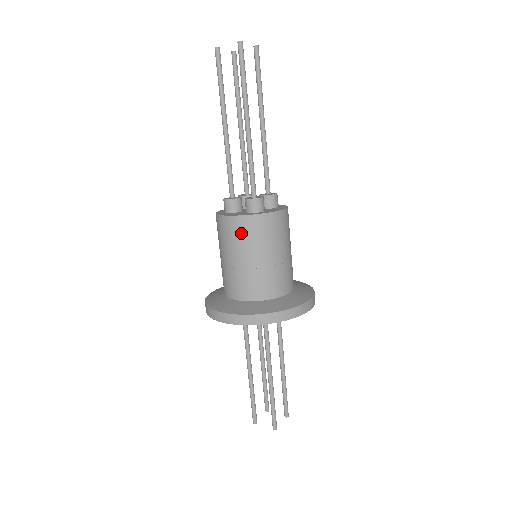
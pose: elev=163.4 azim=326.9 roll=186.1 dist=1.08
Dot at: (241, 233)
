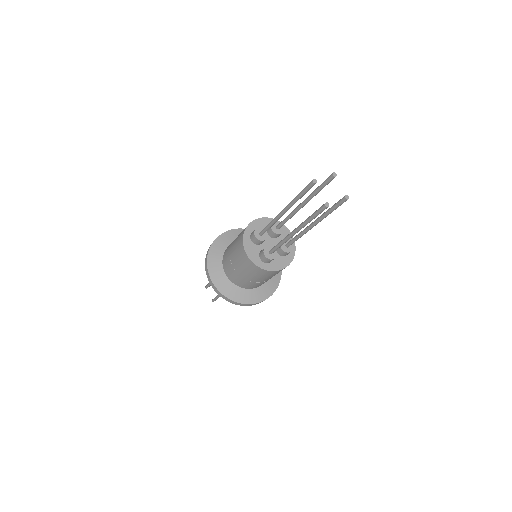
Dot at: (245, 264)
